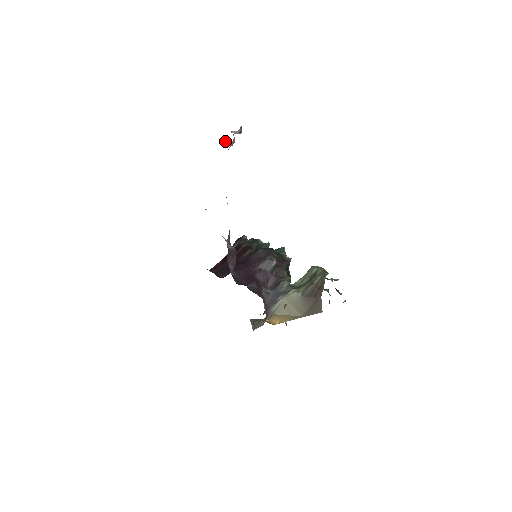
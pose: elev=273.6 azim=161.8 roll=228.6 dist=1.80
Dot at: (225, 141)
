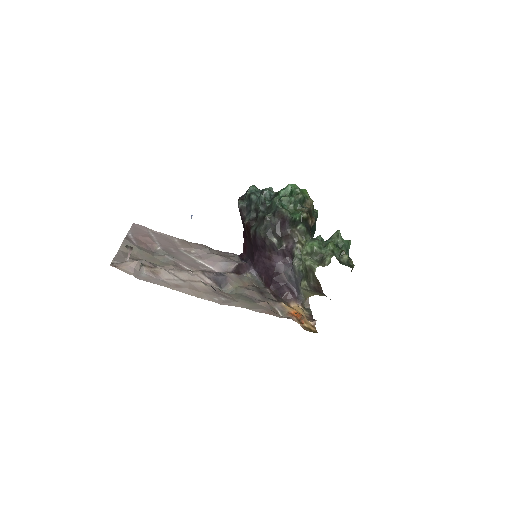
Dot at: occluded
